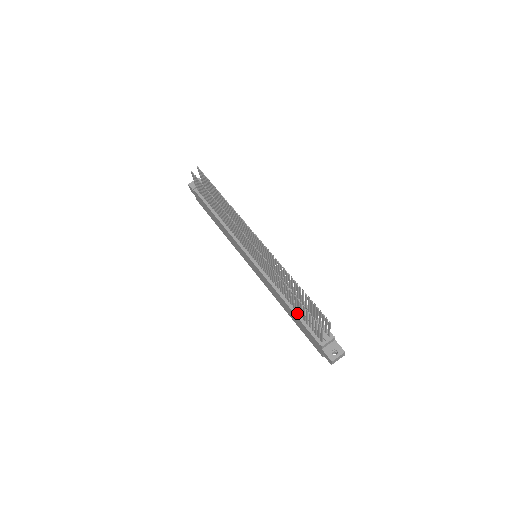
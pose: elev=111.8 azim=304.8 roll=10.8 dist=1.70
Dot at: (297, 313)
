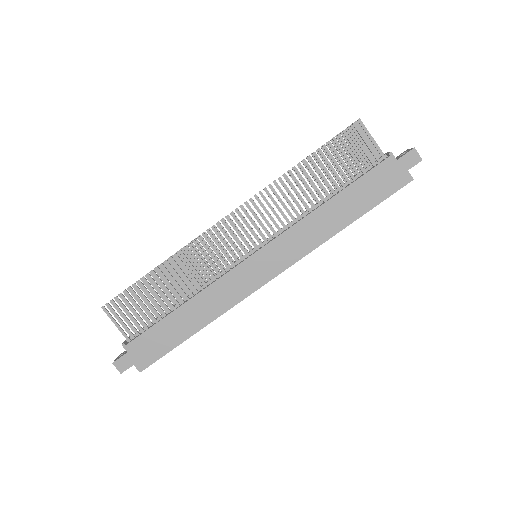
Dot at: (343, 188)
